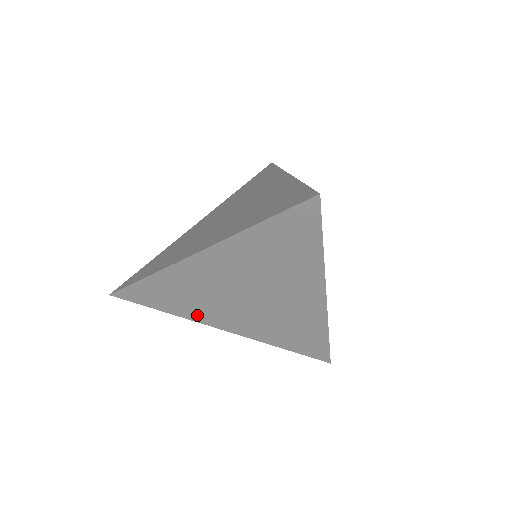
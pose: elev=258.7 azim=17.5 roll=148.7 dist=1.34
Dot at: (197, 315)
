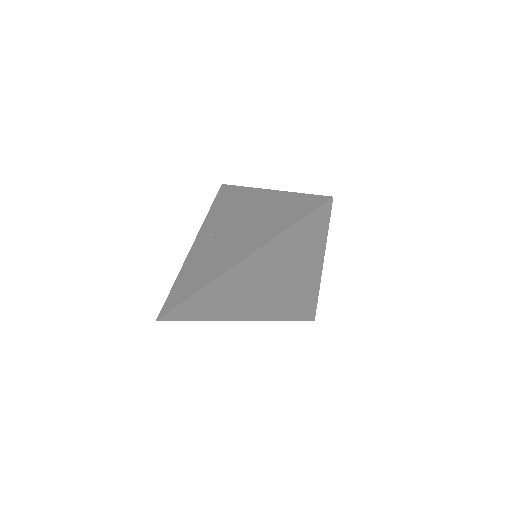
Dot at: (226, 314)
